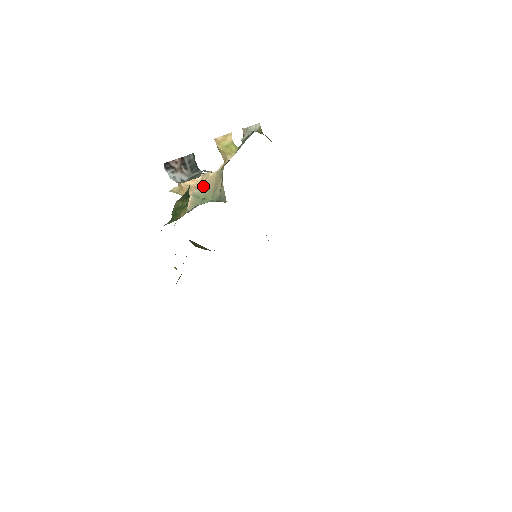
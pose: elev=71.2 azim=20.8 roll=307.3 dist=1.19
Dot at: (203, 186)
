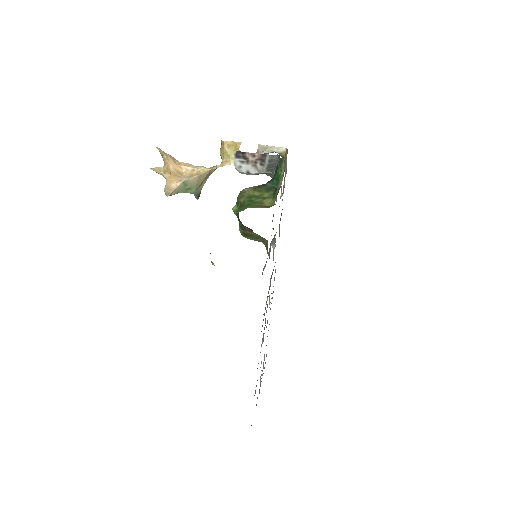
Dot at: (196, 177)
